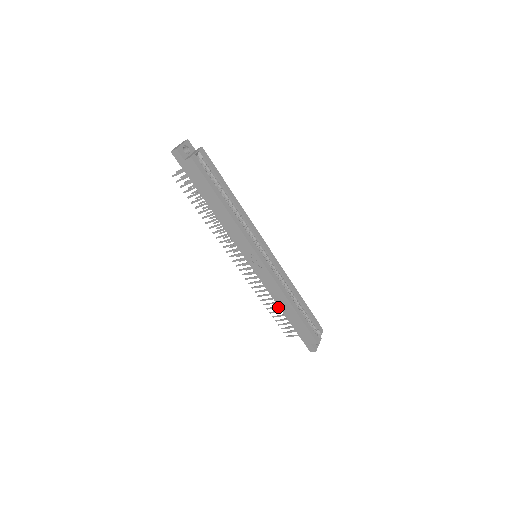
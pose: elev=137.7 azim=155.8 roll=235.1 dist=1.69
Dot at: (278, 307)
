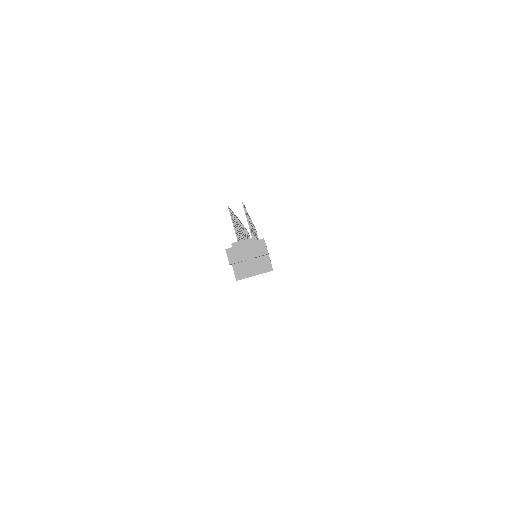
Dot at: occluded
